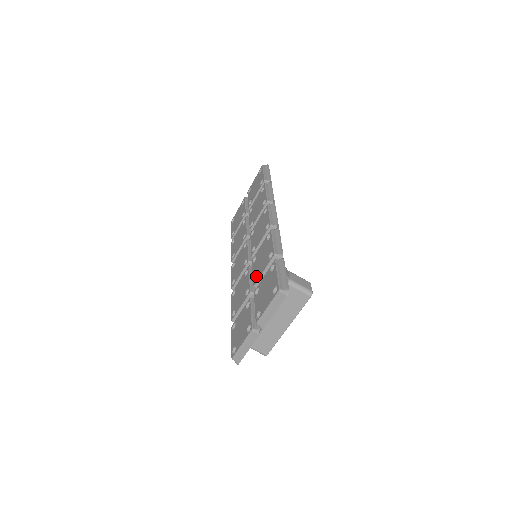
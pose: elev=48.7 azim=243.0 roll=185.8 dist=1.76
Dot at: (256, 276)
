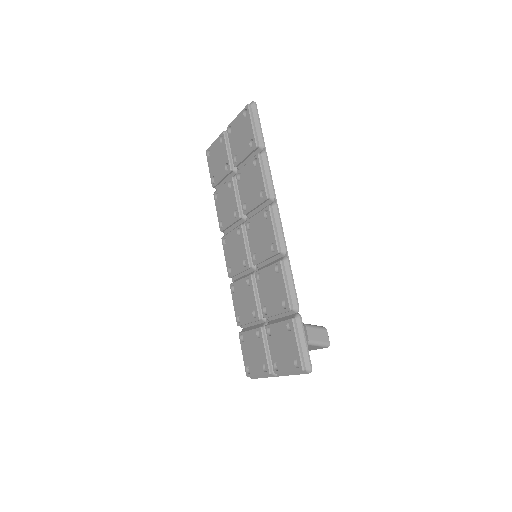
Dot at: (265, 306)
